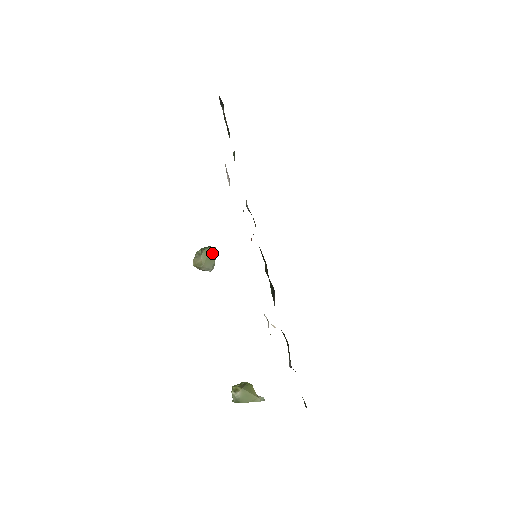
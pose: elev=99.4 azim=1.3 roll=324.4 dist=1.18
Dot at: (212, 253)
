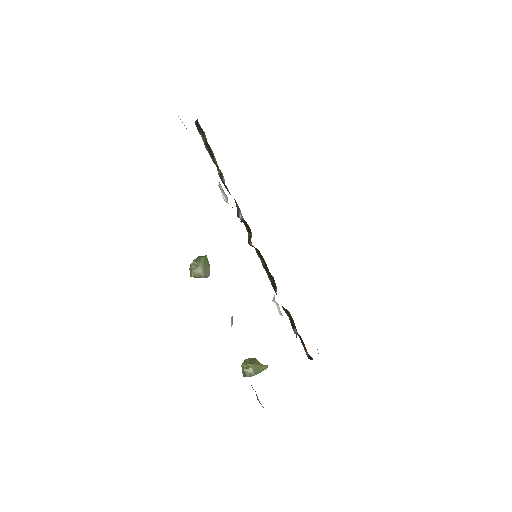
Dot at: (206, 261)
